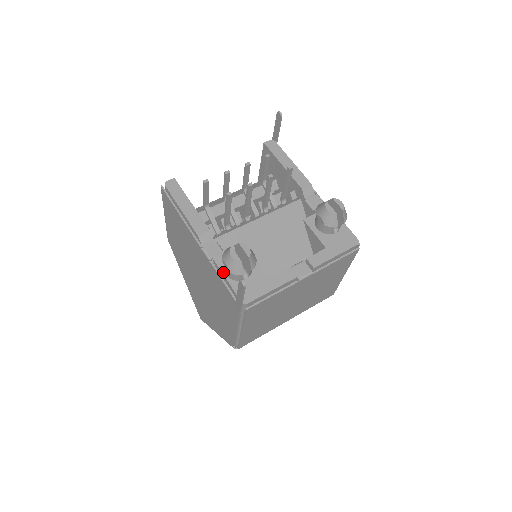
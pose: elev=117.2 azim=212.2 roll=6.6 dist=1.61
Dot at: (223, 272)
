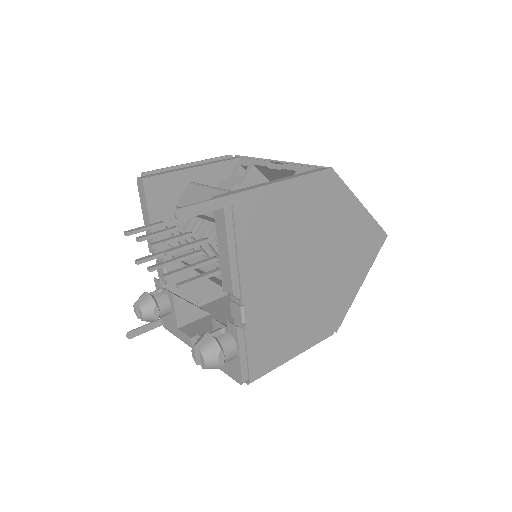
Dot at: occluded
